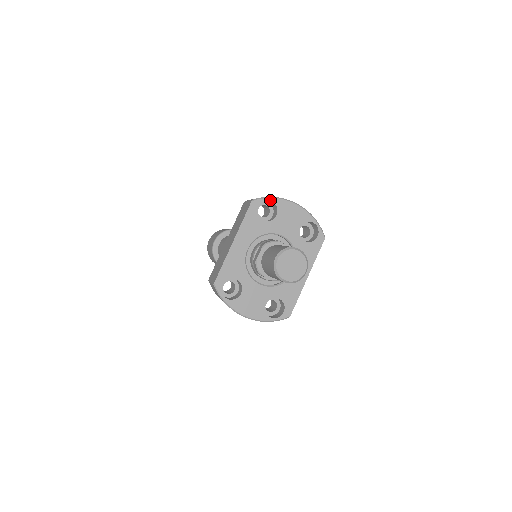
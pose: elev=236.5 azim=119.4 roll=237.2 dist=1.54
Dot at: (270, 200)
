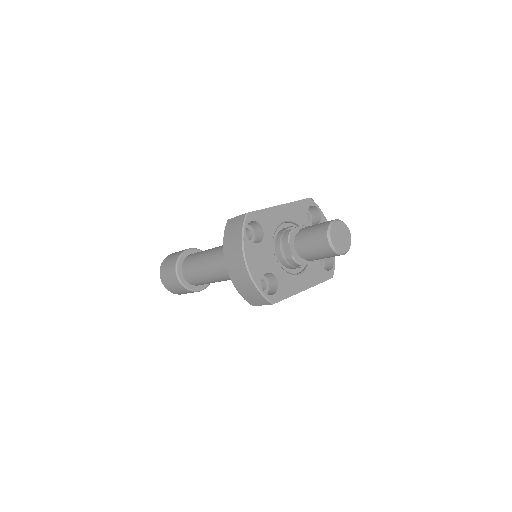
Dot at: (320, 211)
